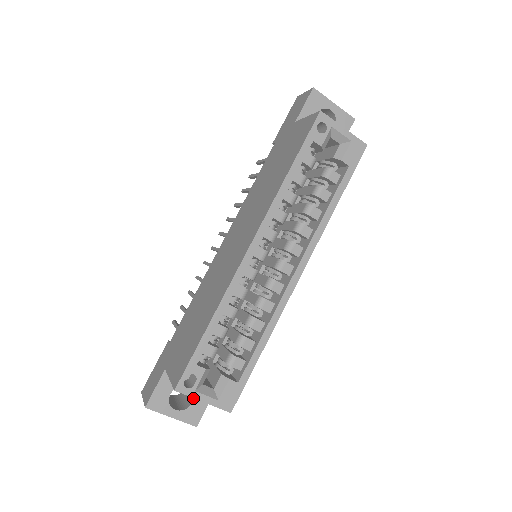
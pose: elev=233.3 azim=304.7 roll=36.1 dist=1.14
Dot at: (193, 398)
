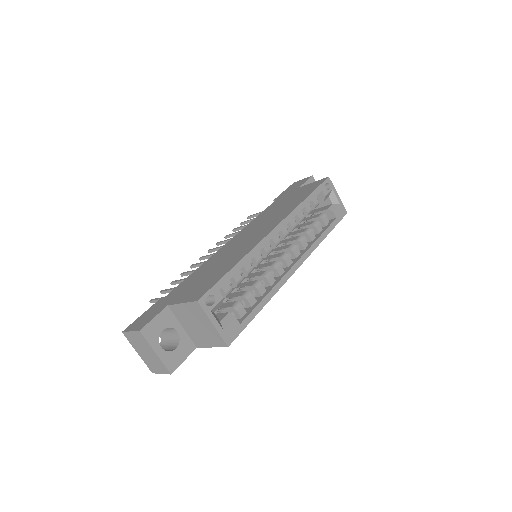
Dot at: (178, 344)
